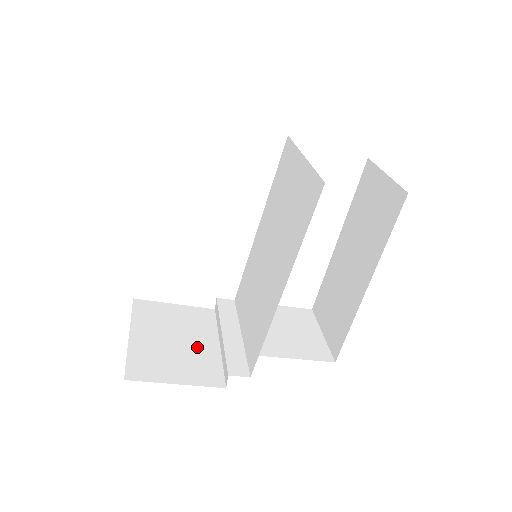
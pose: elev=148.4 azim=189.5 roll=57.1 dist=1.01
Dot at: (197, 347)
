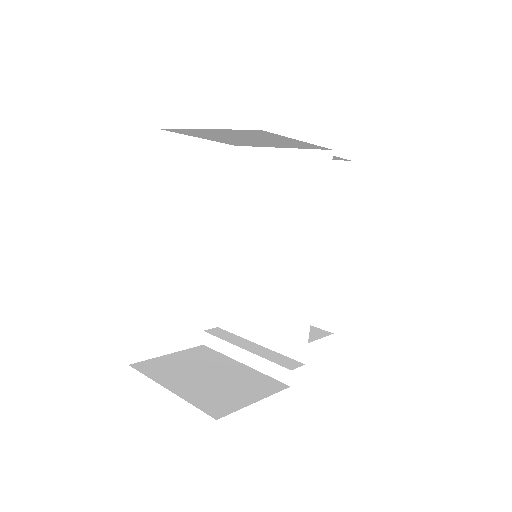
Dot at: (231, 373)
